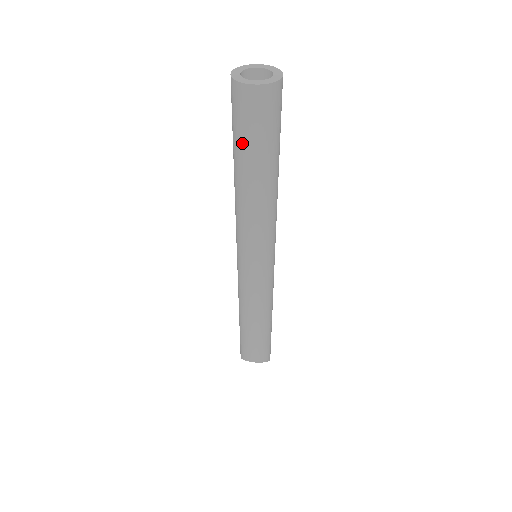
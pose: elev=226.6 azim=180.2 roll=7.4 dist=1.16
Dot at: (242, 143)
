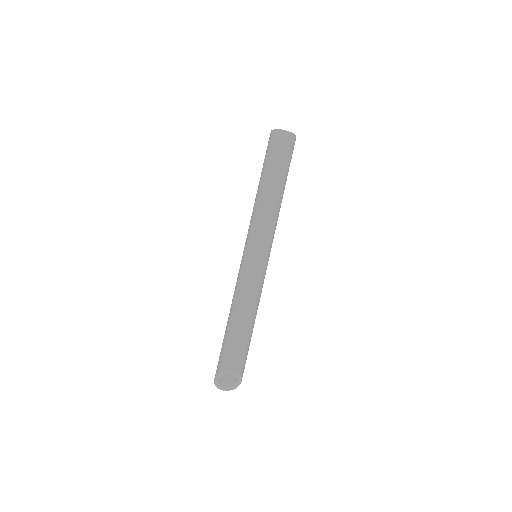
Dot at: (273, 161)
